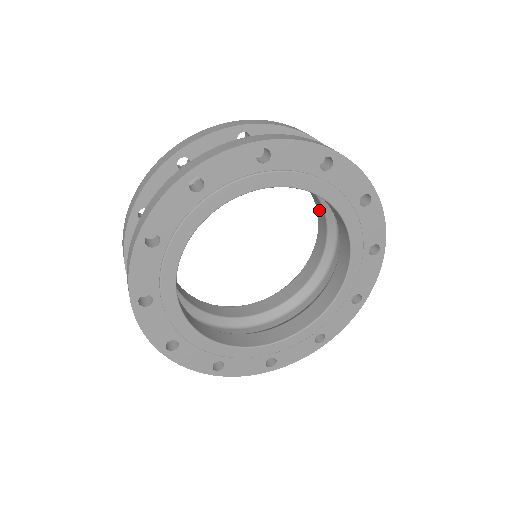
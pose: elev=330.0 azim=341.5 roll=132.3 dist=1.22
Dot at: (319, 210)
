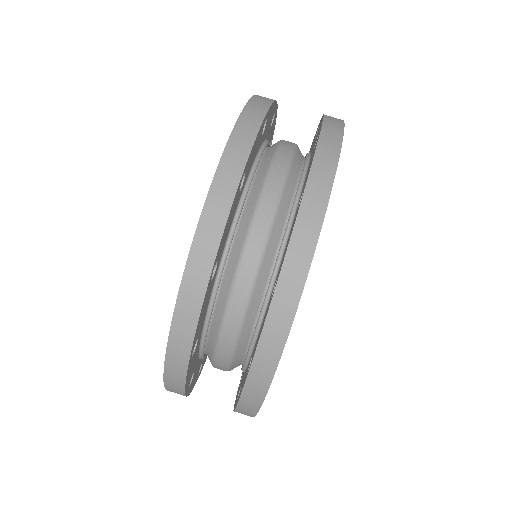
Dot at: occluded
